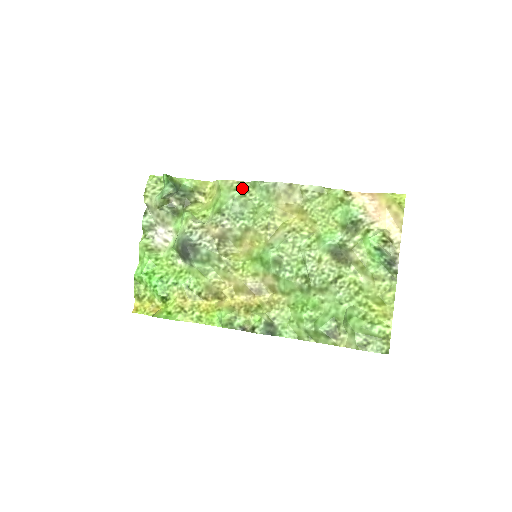
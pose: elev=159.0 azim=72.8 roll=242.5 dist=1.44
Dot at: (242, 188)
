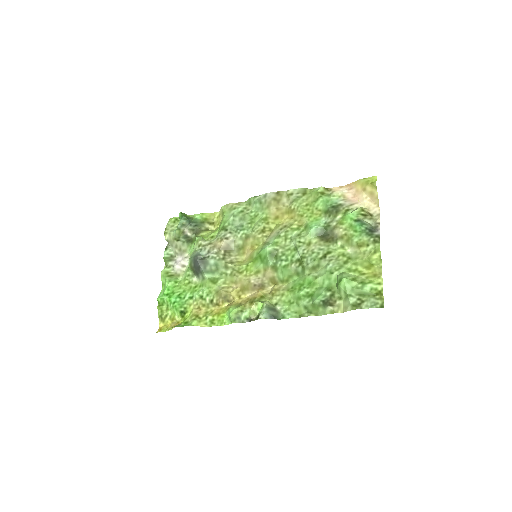
Dot at: (240, 207)
